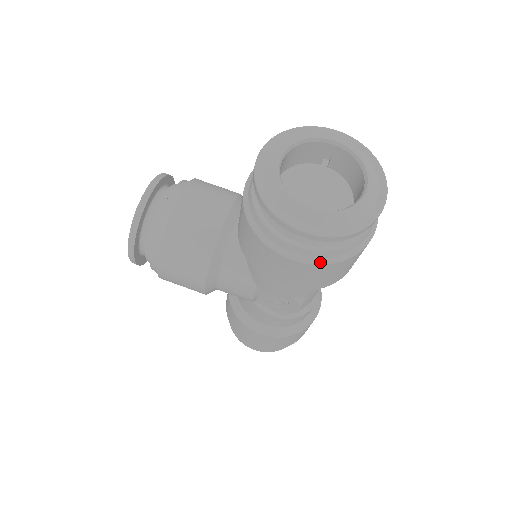
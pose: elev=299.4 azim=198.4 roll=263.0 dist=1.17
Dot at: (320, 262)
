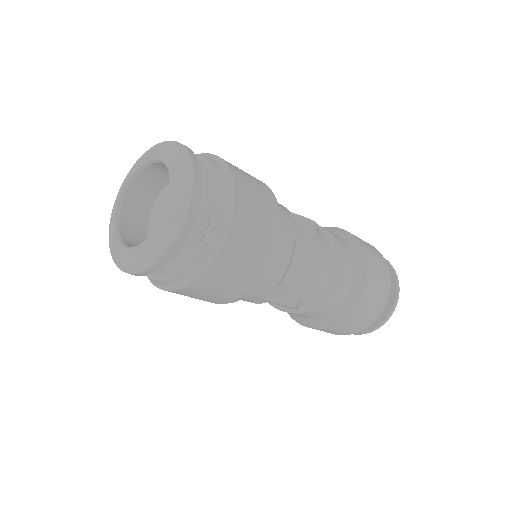
Dot at: (178, 287)
